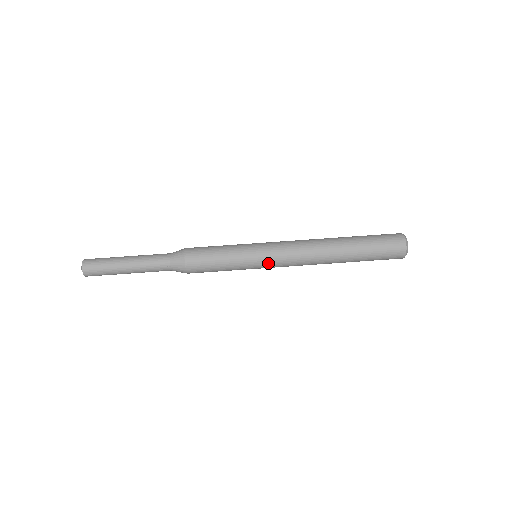
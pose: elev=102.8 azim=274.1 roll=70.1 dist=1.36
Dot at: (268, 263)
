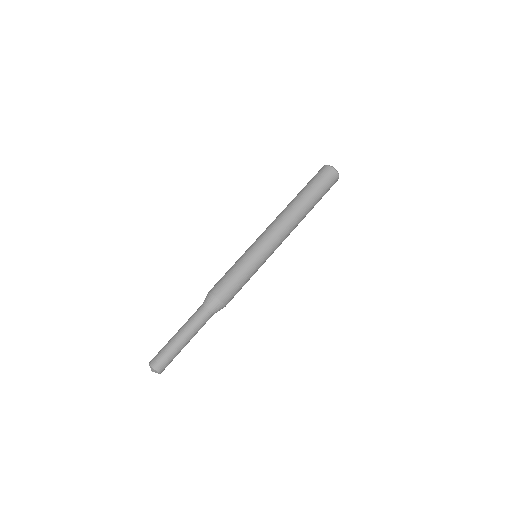
Dot at: (261, 245)
